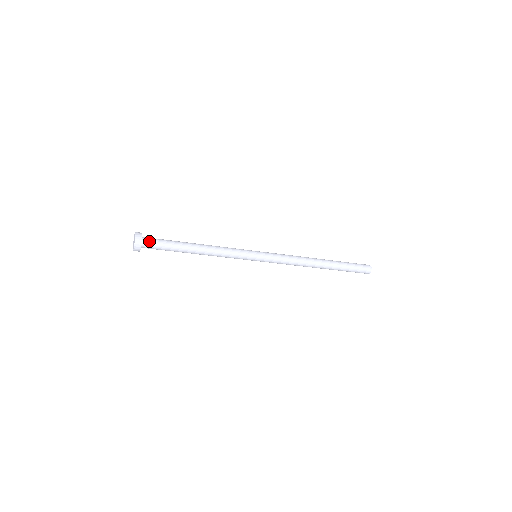
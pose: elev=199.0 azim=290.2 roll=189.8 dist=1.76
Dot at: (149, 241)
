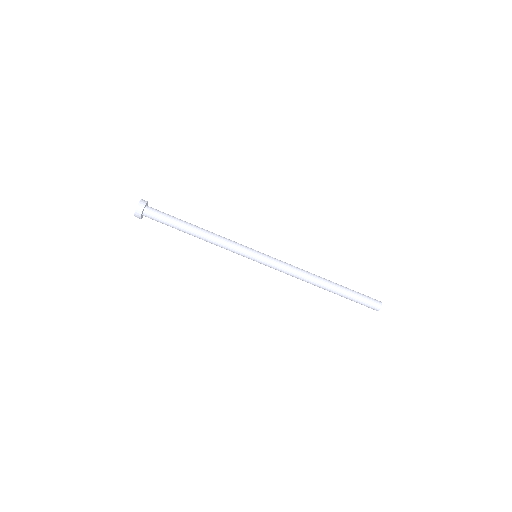
Dot at: occluded
